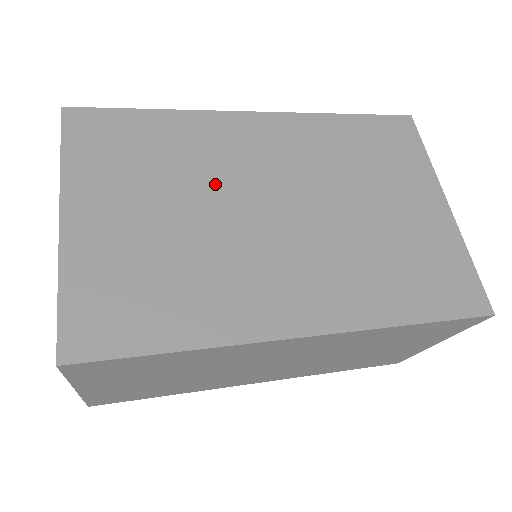
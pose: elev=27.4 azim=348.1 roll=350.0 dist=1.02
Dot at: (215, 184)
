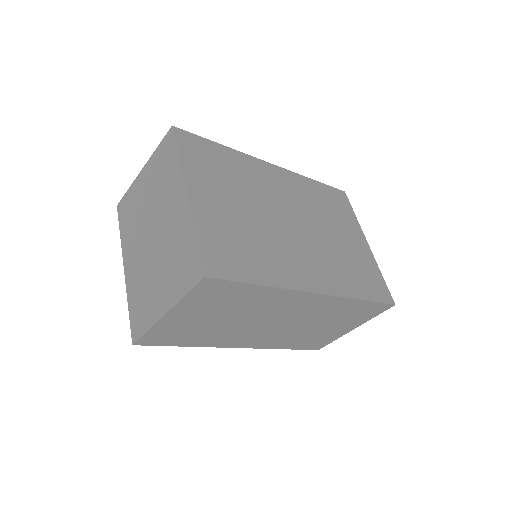
Dot at: (261, 199)
